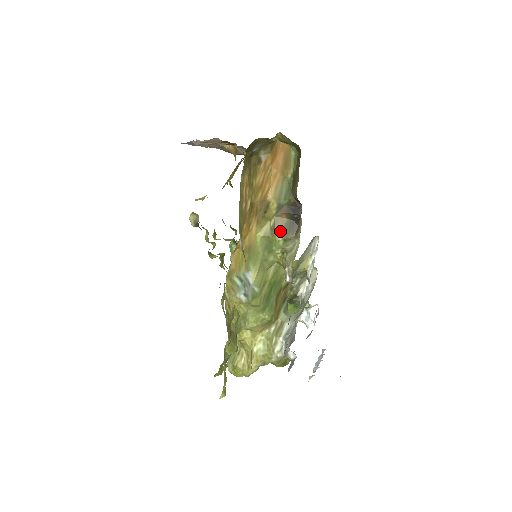
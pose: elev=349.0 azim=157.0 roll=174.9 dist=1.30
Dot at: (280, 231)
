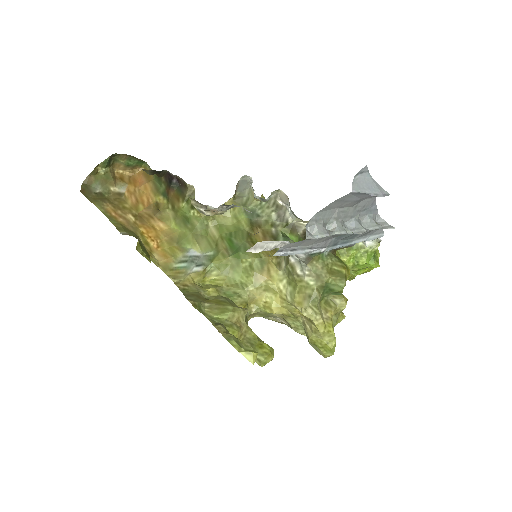
Dot at: (178, 202)
